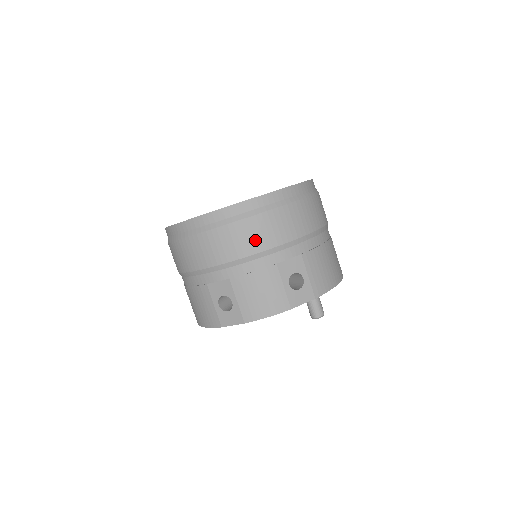
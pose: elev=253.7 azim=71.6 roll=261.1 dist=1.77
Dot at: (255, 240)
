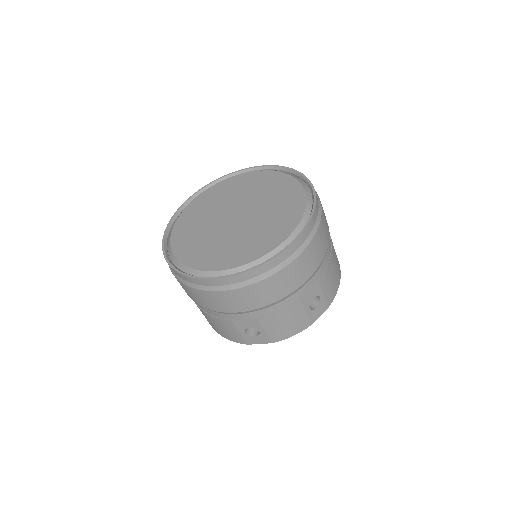
Dot at: (282, 289)
